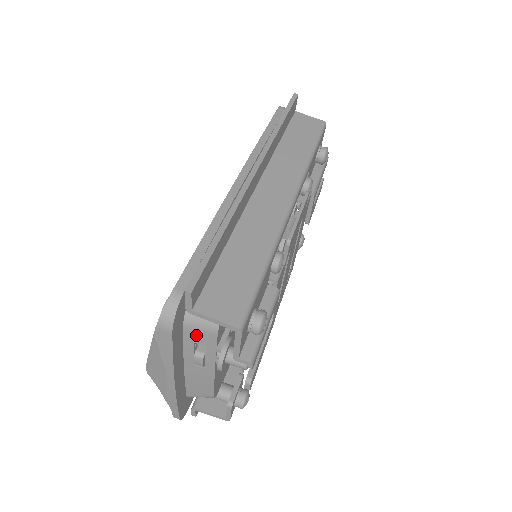
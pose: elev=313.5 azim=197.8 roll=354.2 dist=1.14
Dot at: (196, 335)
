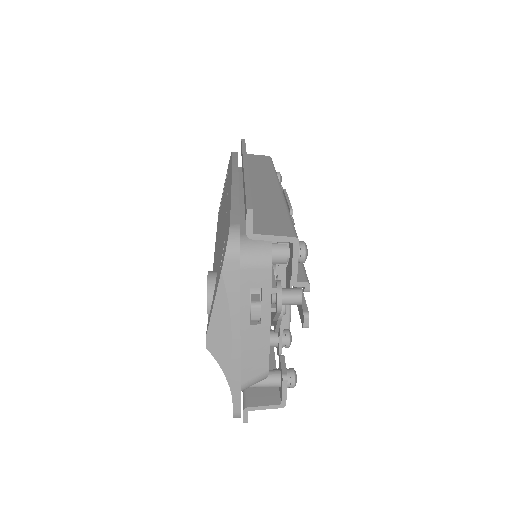
Dot at: (252, 276)
